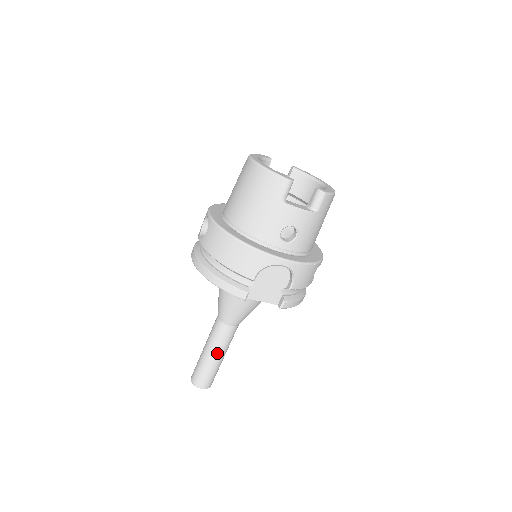
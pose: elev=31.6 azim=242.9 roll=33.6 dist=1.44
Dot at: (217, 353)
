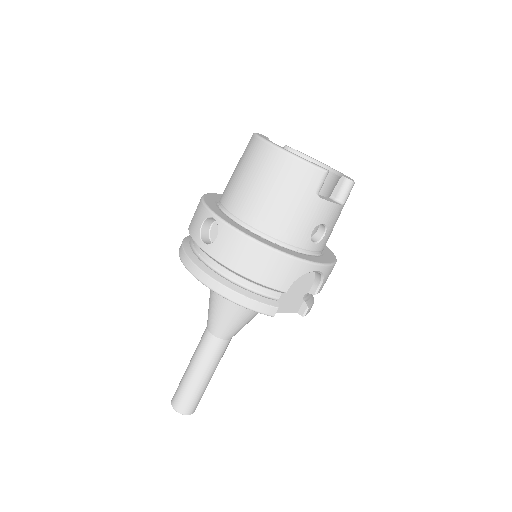
Dot at: (209, 372)
